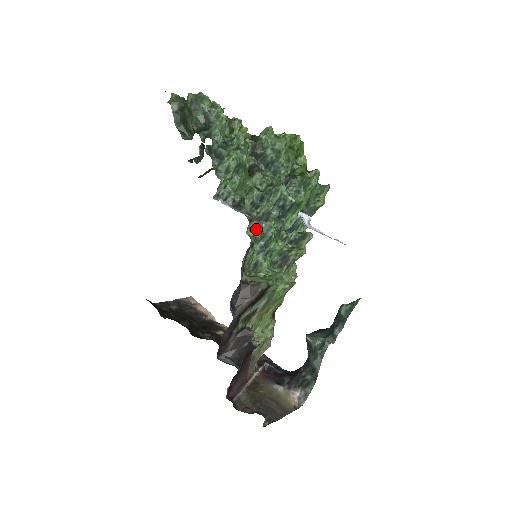
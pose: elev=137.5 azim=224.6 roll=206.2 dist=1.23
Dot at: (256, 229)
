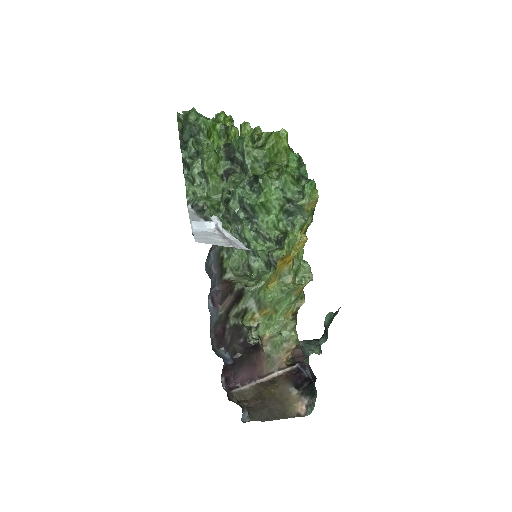
Dot at: (233, 231)
